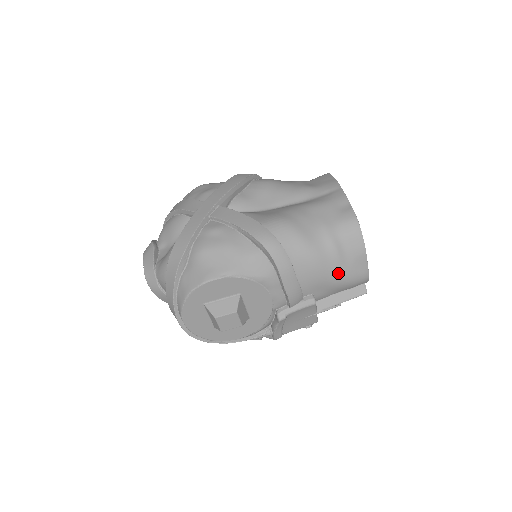
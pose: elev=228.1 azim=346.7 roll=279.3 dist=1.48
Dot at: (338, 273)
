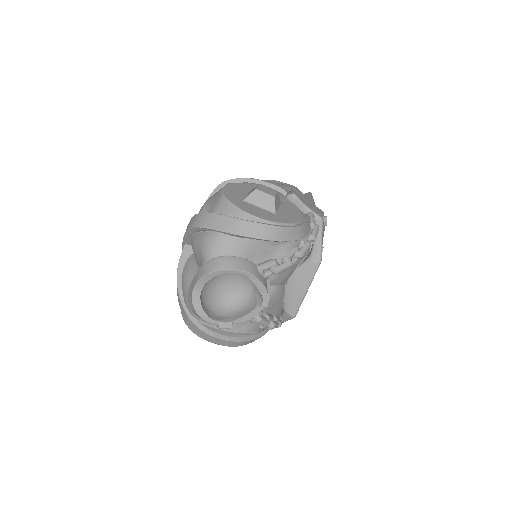
Dot at: (279, 185)
